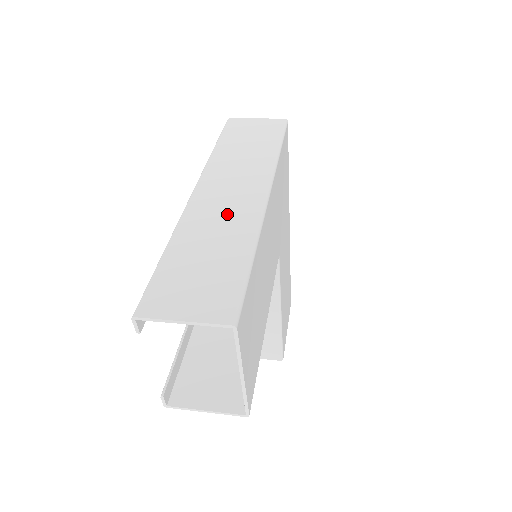
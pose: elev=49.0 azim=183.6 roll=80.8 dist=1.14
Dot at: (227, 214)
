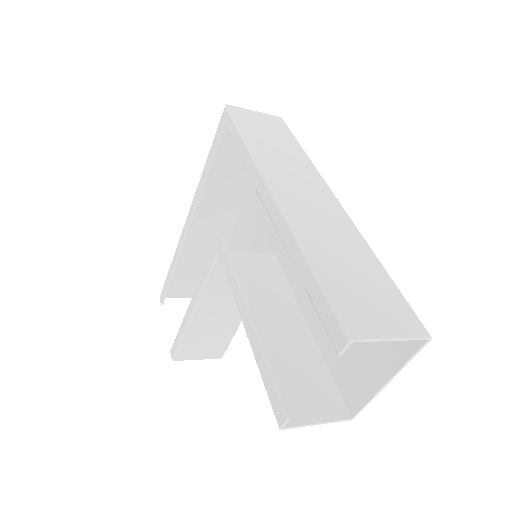
Dot at: (327, 221)
